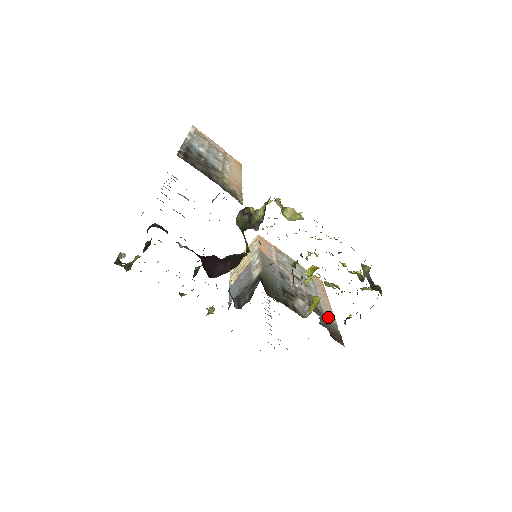
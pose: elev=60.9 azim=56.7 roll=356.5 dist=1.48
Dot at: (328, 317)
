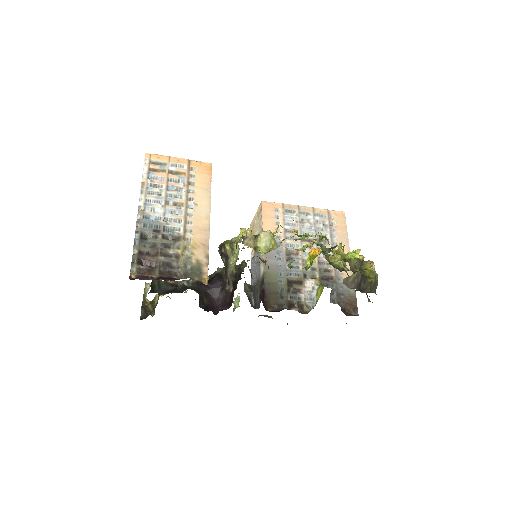
Dot at: occluded
